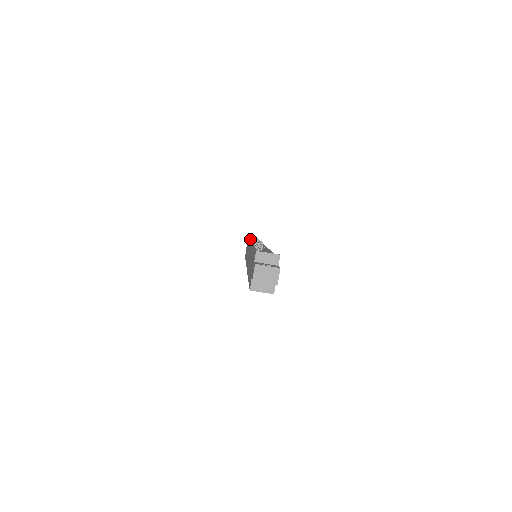
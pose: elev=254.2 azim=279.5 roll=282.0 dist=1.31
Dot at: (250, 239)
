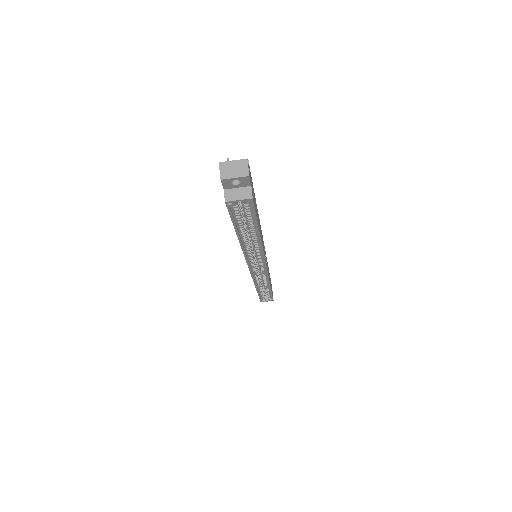
Dot at: occluded
